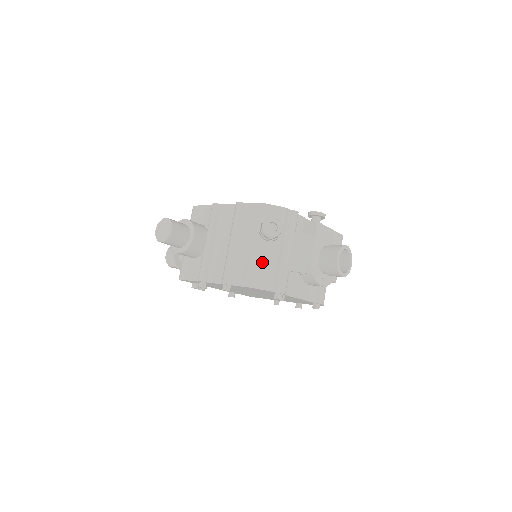
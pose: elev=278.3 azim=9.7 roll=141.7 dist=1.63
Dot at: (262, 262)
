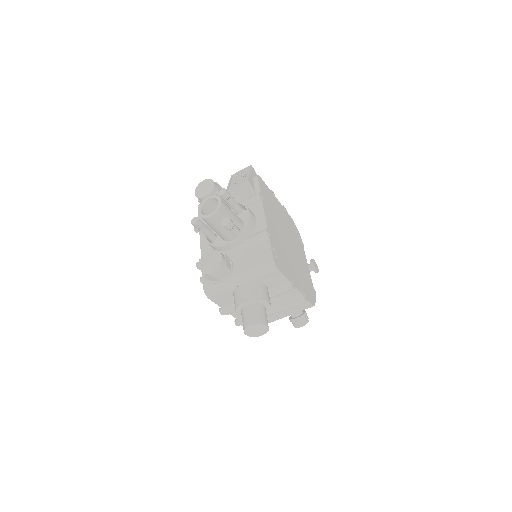
Dot at: occluded
